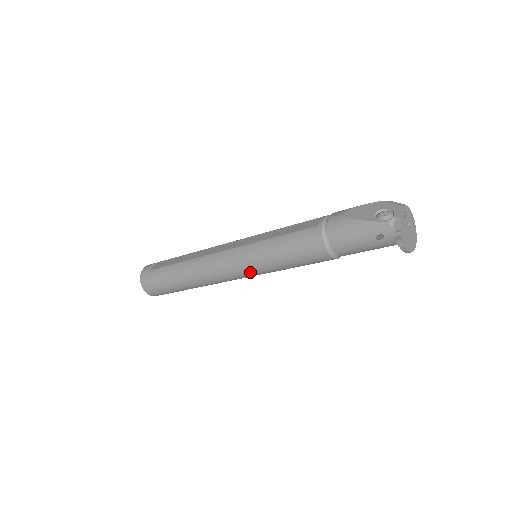
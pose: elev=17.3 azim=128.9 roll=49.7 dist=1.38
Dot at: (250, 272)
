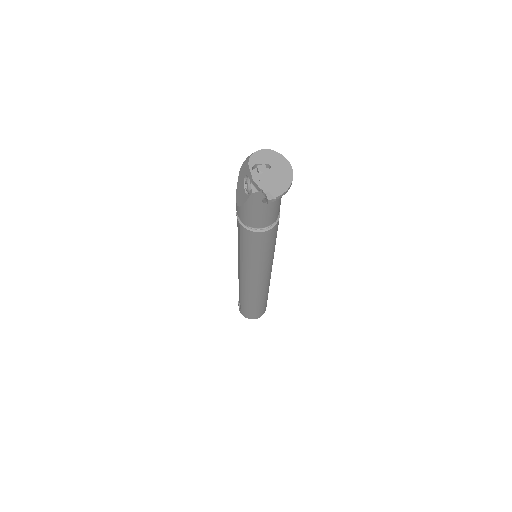
Dot at: (264, 271)
